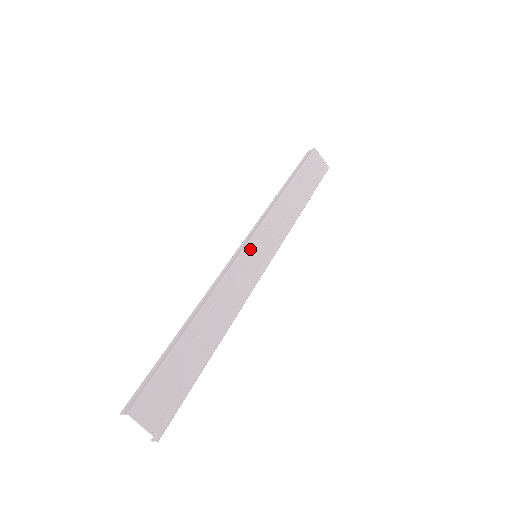
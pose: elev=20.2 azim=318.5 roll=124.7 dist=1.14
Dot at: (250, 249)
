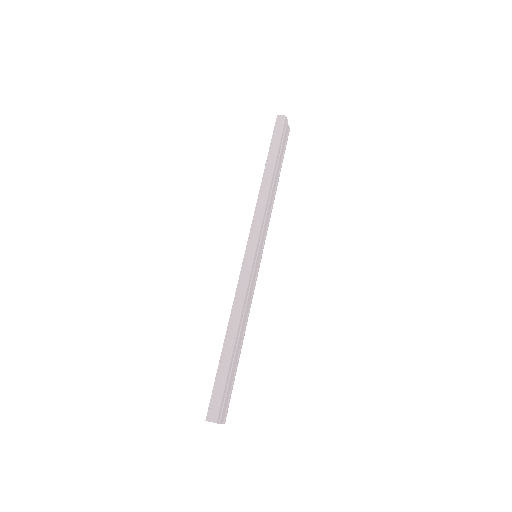
Dot at: (256, 255)
